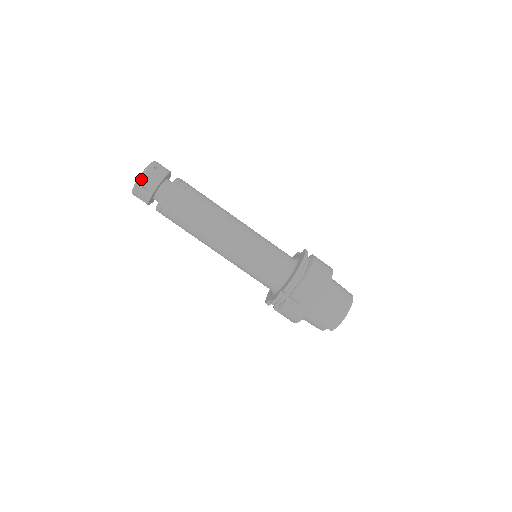
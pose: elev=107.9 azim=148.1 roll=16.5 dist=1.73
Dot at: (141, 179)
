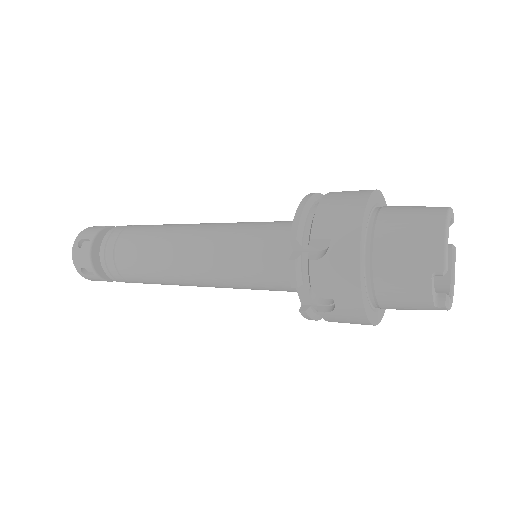
Dot at: (76, 240)
